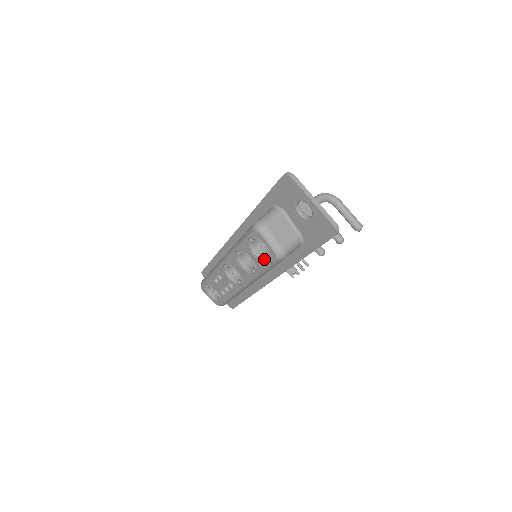
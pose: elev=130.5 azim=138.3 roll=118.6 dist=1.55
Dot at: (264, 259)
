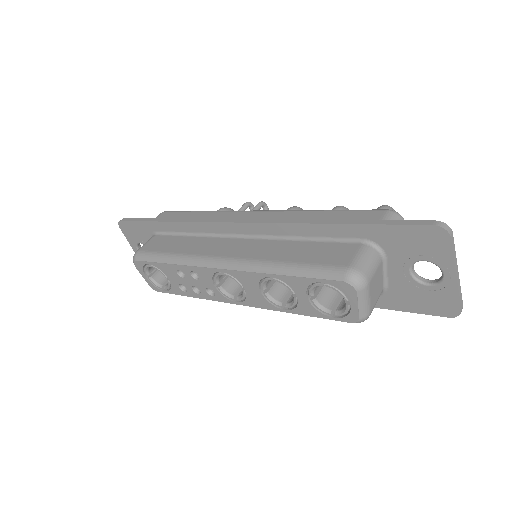
Dot at: (325, 310)
